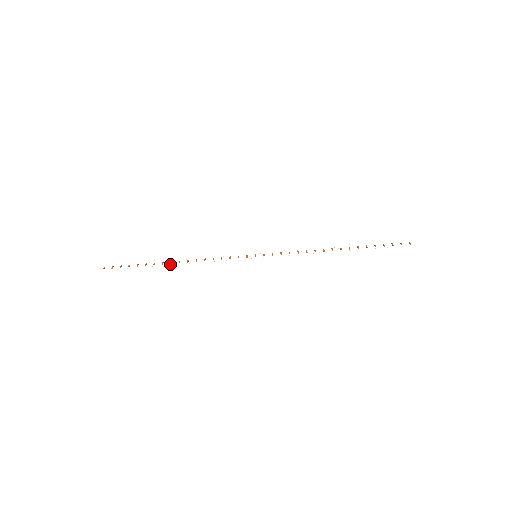
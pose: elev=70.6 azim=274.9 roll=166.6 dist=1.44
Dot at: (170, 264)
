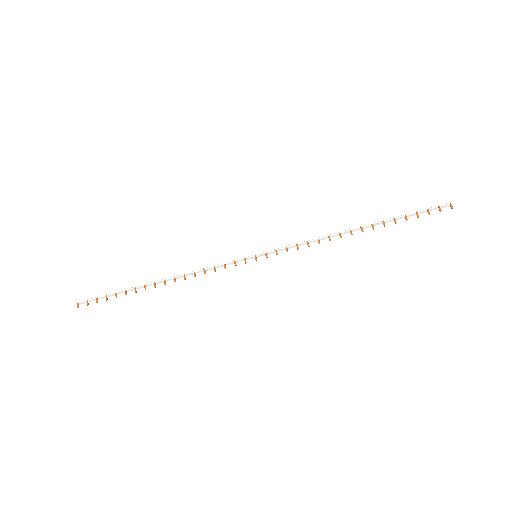
Dot at: (154, 284)
